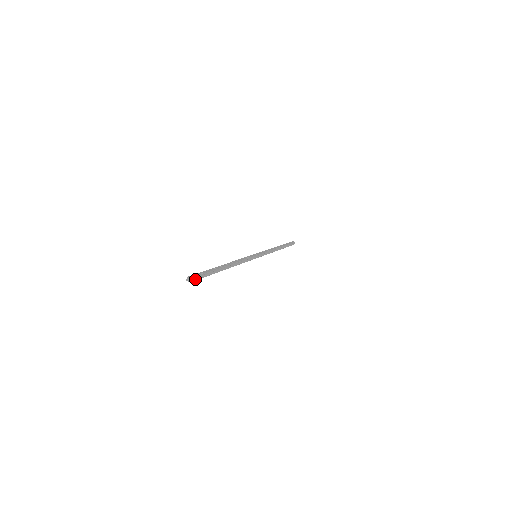
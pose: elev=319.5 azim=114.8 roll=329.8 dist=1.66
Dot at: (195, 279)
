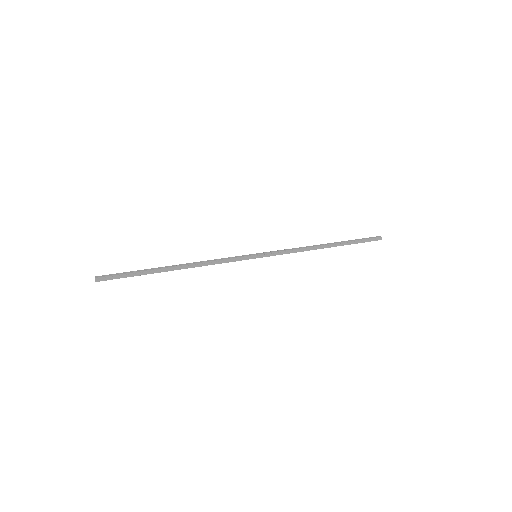
Dot at: (104, 279)
